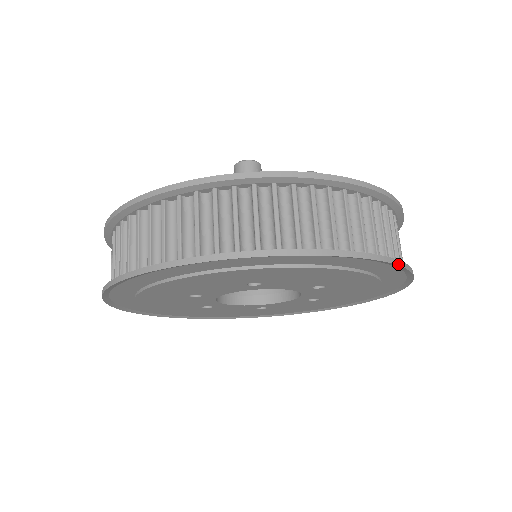
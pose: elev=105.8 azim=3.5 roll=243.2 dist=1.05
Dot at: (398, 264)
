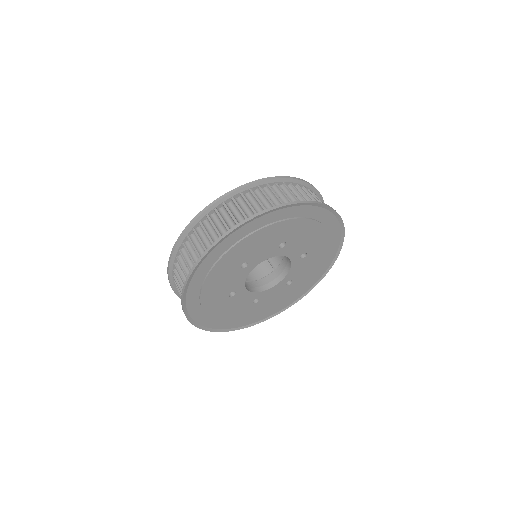
Dot at: occluded
